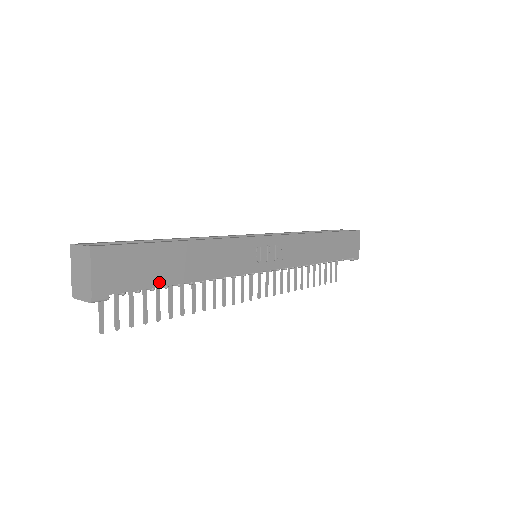
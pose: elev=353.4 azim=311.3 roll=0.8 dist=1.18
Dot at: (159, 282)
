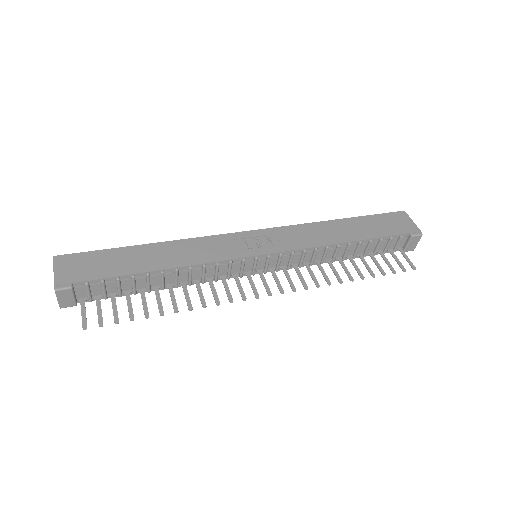
Dot at: (122, 272)
